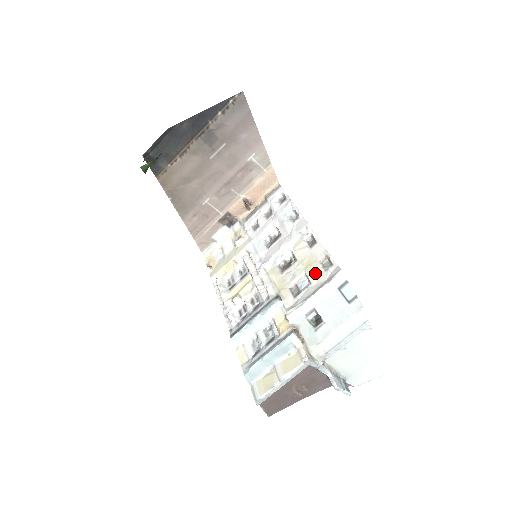
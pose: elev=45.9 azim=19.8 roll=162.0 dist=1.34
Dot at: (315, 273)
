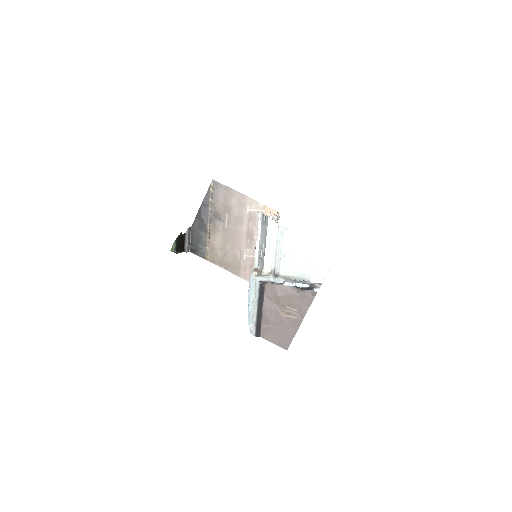
Dot at: occluded
